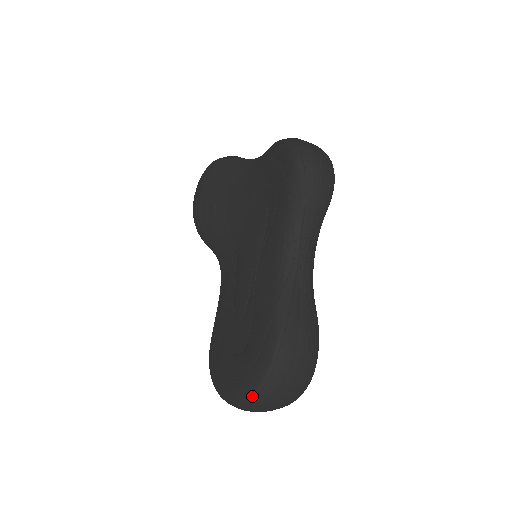
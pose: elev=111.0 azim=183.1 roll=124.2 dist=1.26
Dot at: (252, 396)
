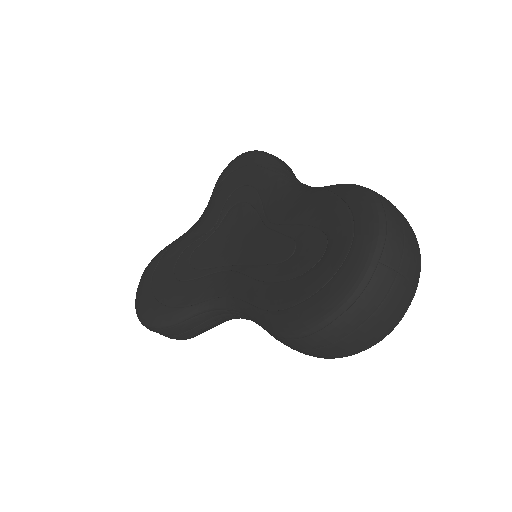
Dot at: (383, 230)
